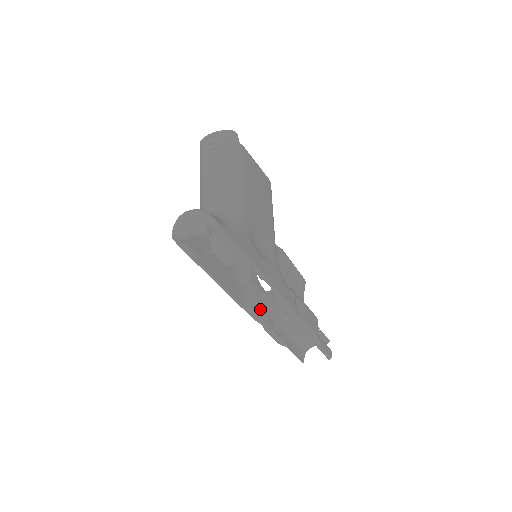
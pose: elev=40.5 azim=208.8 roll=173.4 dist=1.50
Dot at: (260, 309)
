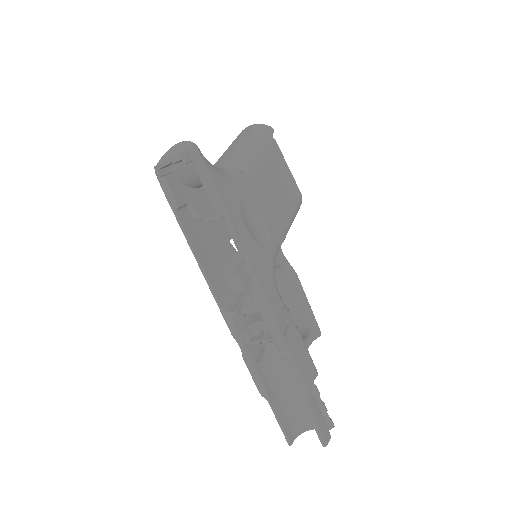
Dot at: (242, 322)
